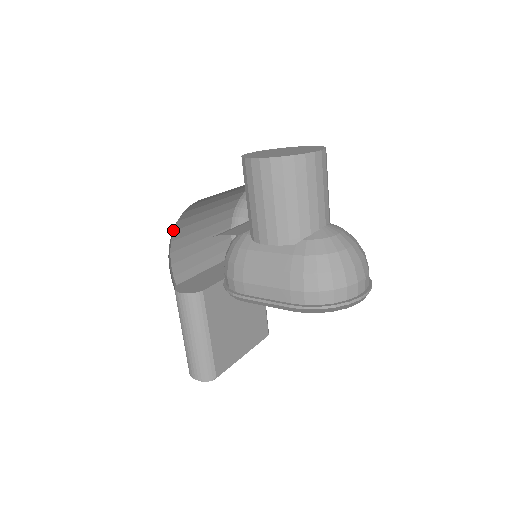
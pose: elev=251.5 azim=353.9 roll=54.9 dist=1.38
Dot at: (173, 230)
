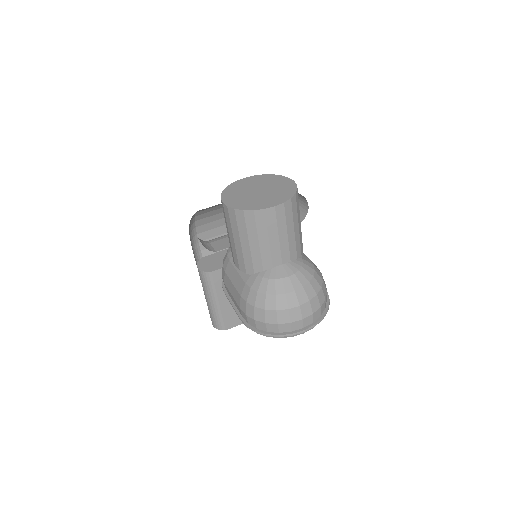
Dot at: (195, 220)
